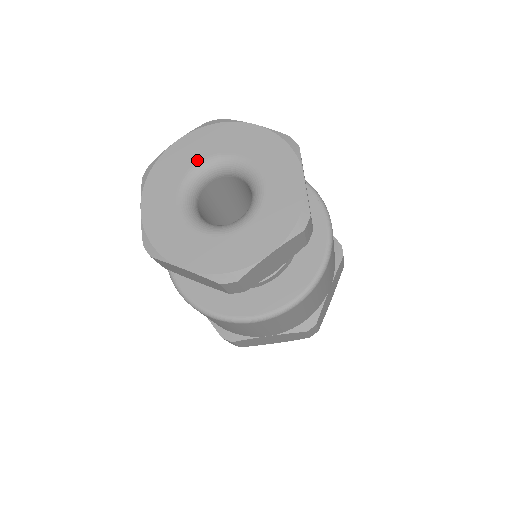
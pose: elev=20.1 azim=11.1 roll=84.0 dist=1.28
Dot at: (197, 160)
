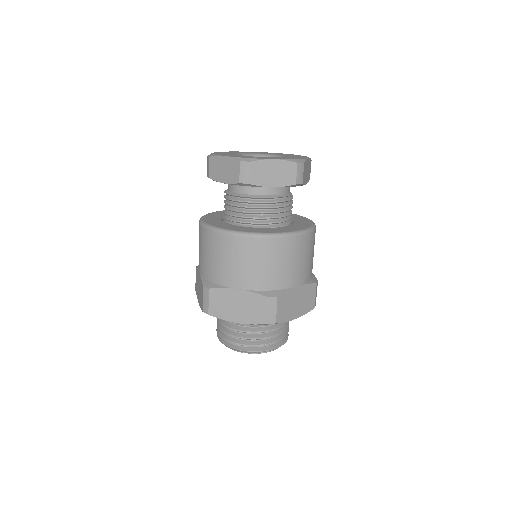
Dot at: (256, 153)
